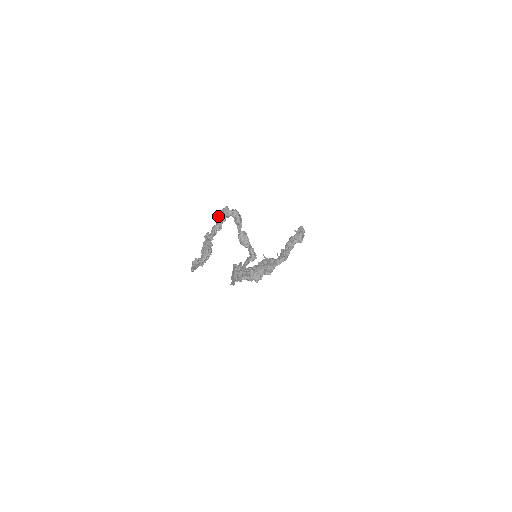
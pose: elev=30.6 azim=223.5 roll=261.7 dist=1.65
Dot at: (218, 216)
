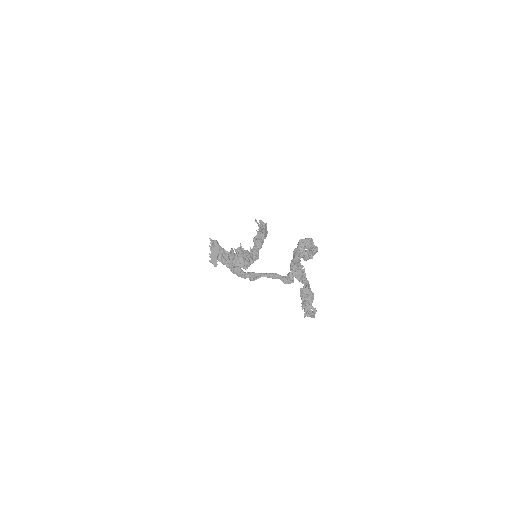
Dot at: (300, 242)
